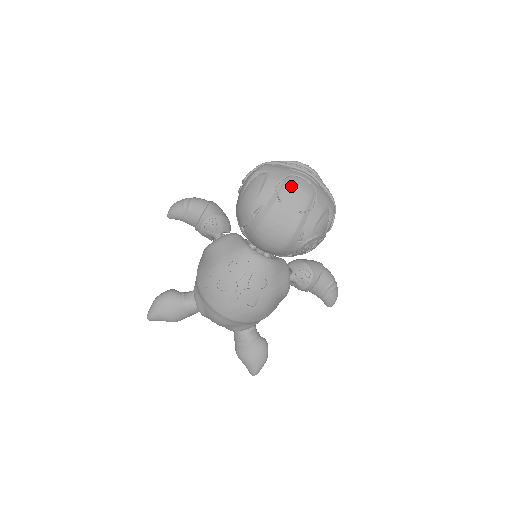
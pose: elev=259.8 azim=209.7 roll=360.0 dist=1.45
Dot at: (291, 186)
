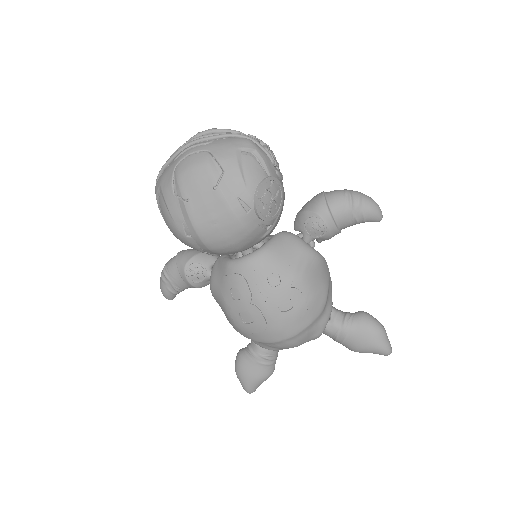
Dot at: (182, 177)
